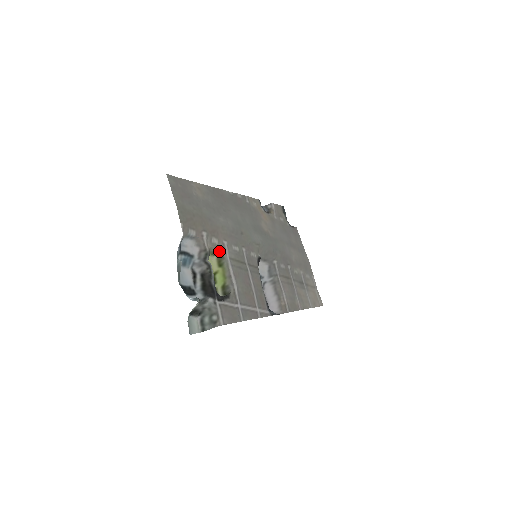
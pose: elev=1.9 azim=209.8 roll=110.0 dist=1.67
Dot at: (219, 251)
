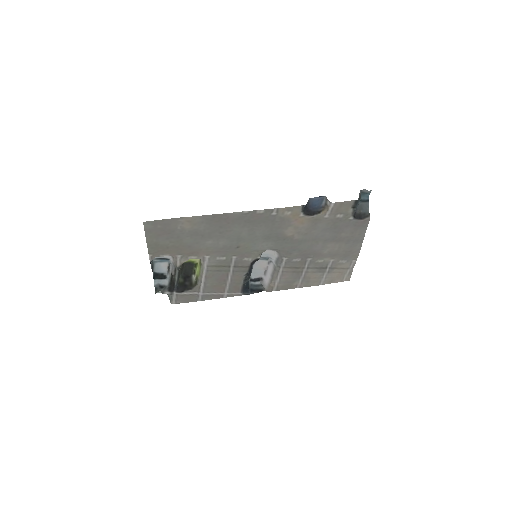
Dot at: (200, 259)
